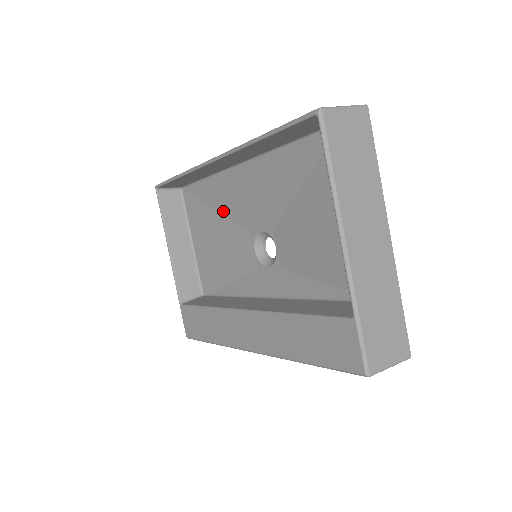
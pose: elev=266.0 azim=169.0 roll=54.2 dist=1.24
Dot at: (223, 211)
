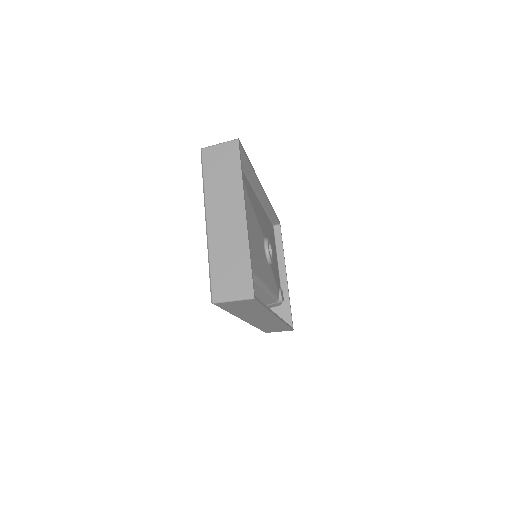
Dot at: occluded
